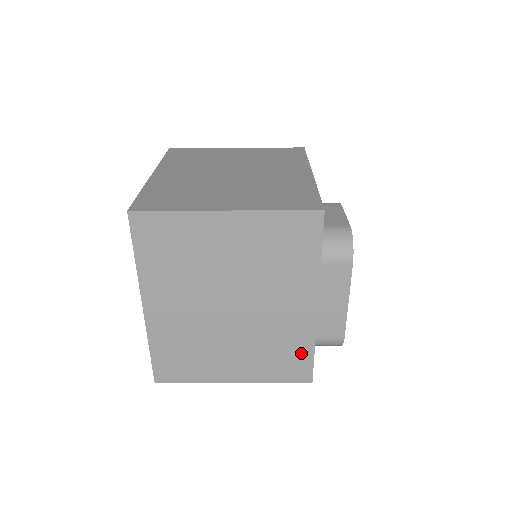
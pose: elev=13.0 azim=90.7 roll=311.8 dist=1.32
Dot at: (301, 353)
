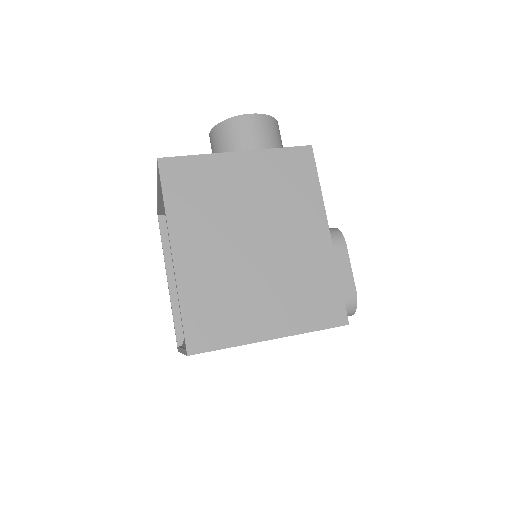
Dot at: occluded
